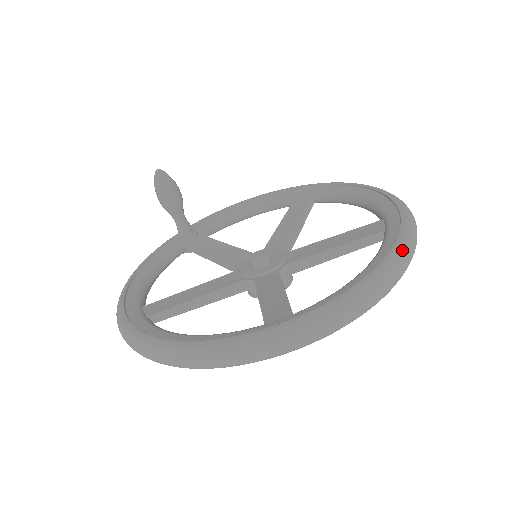
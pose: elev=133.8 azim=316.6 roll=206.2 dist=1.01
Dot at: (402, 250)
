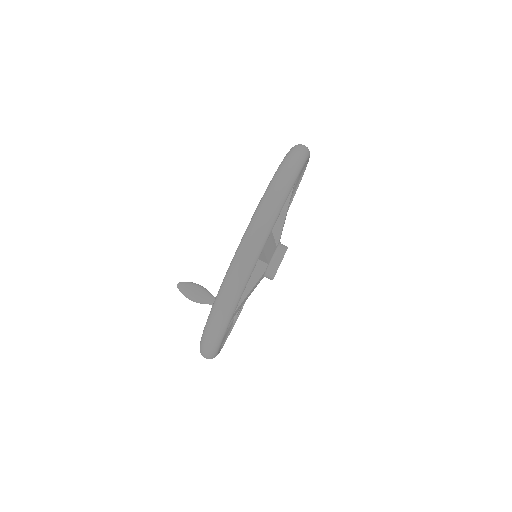
Dot at: (292, 149)
